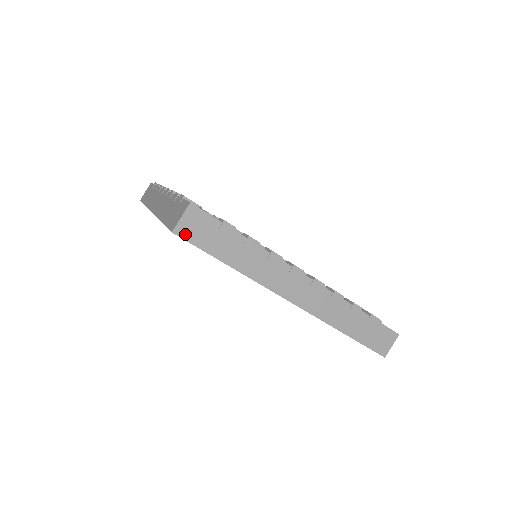
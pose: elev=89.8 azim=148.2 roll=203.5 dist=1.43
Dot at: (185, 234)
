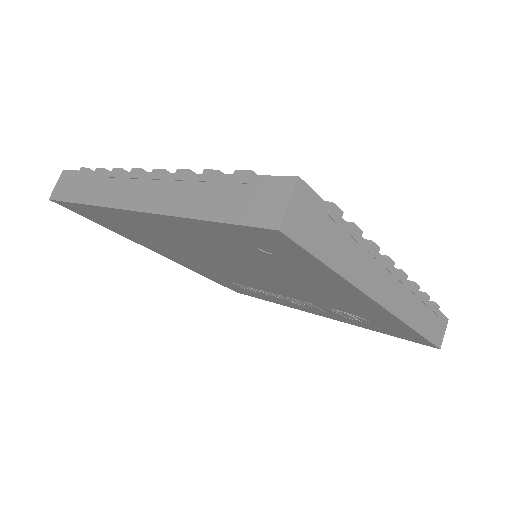
Dot at: (293, 231)
